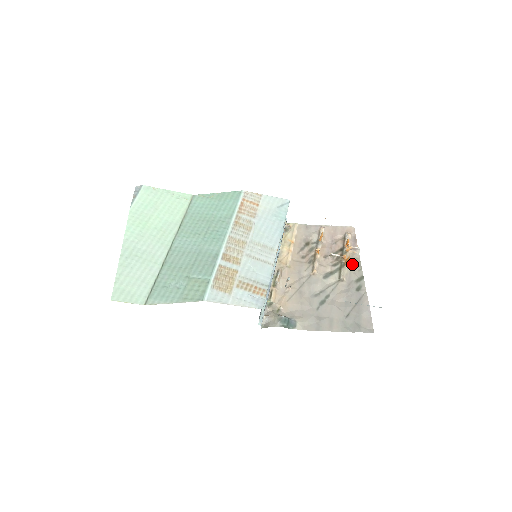
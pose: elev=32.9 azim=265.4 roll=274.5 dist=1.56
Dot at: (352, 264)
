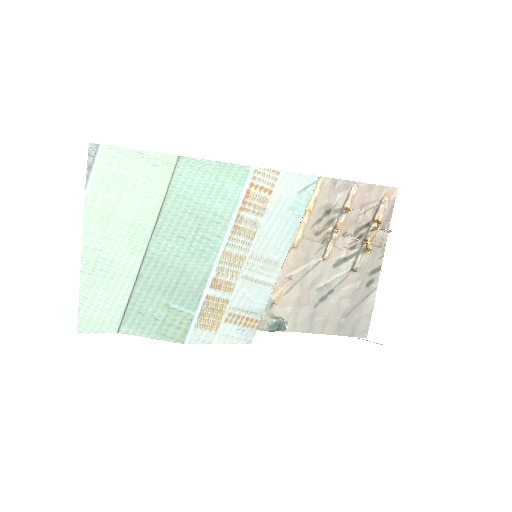
Dot at: (374, 249)
